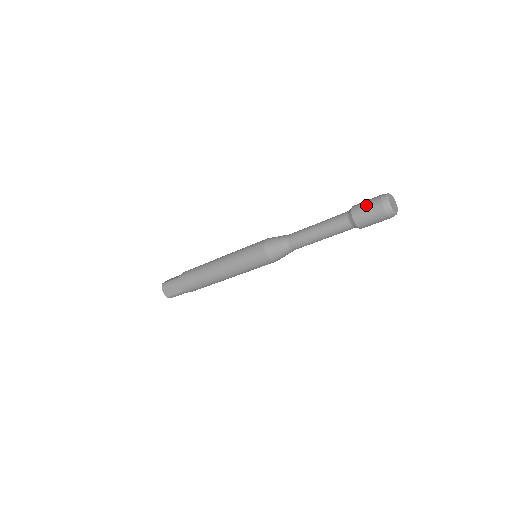
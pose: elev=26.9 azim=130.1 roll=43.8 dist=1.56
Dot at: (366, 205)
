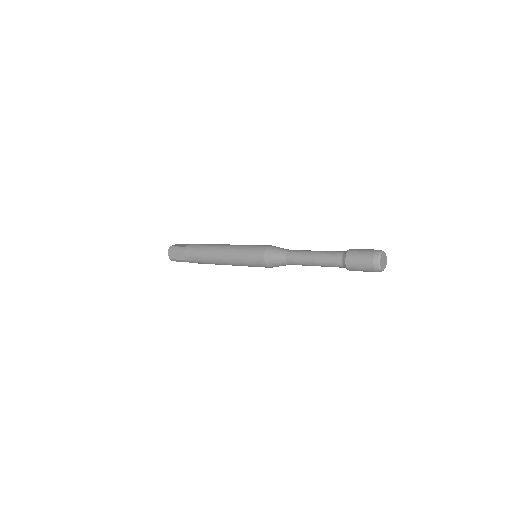
Dot at: (361, 270)
